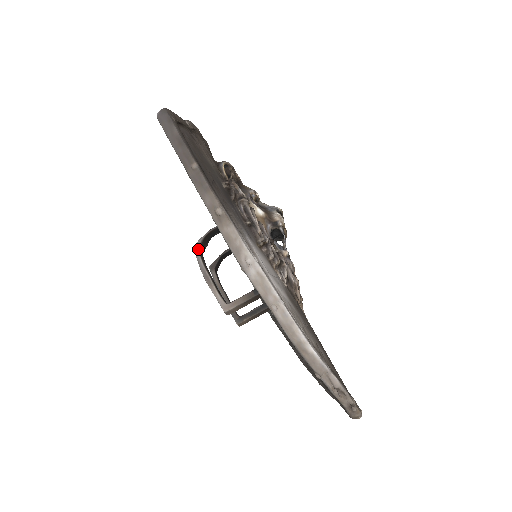
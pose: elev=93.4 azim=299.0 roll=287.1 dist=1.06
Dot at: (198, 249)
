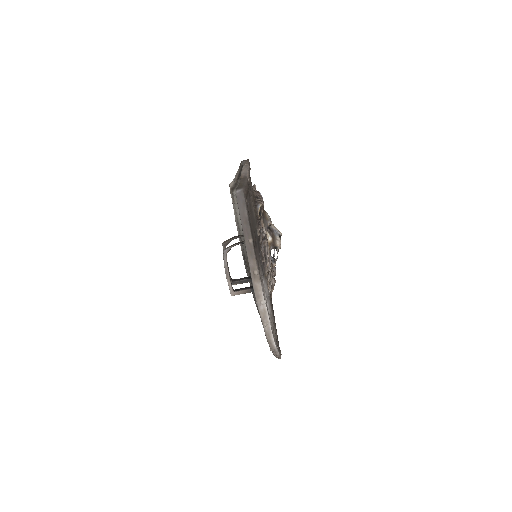
Dot at: (226, 254)
